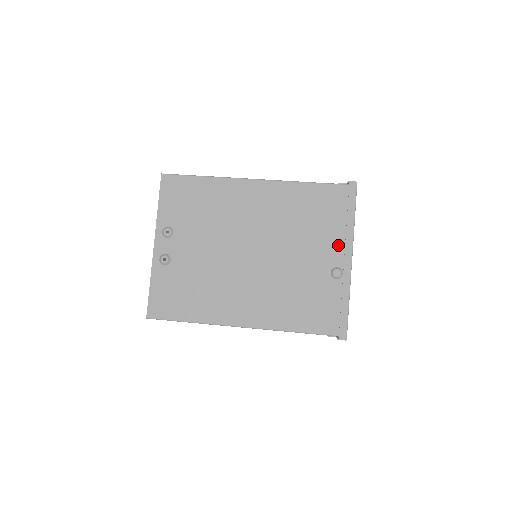
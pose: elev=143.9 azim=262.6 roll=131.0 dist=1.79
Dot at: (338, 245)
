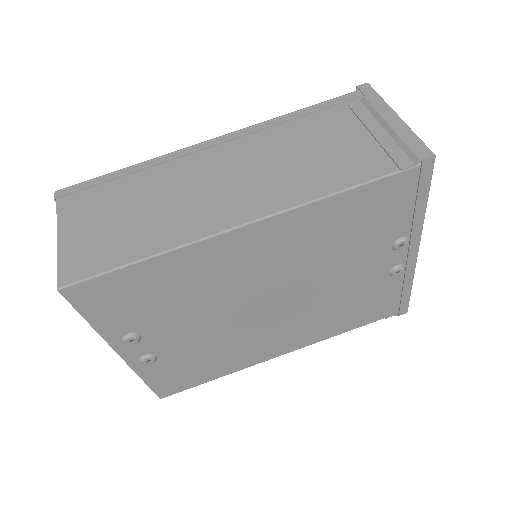
Dot at: occluded
